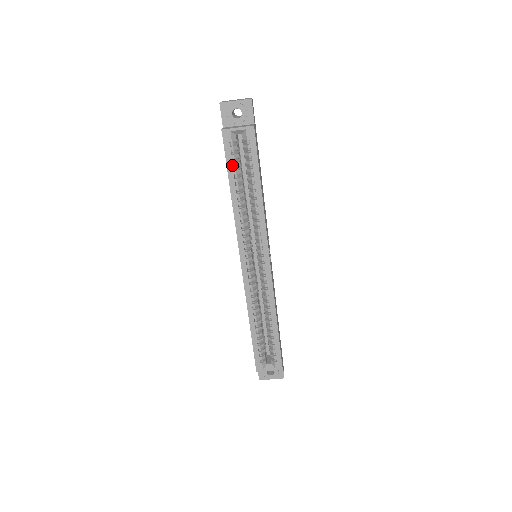
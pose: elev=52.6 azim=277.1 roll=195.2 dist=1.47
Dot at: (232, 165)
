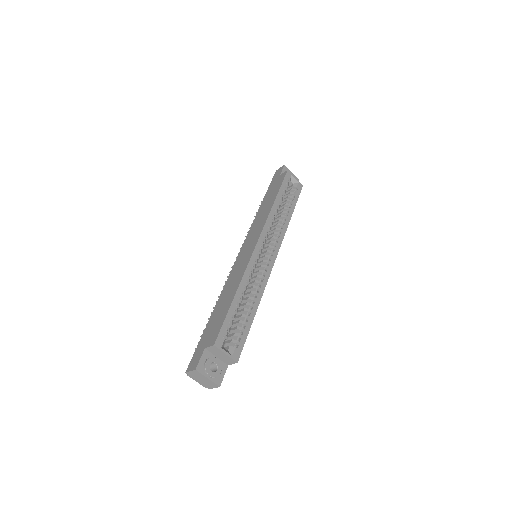
Dot at: (284, 188)
